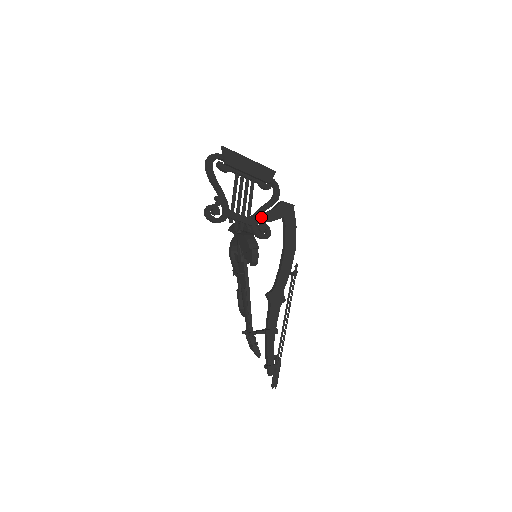
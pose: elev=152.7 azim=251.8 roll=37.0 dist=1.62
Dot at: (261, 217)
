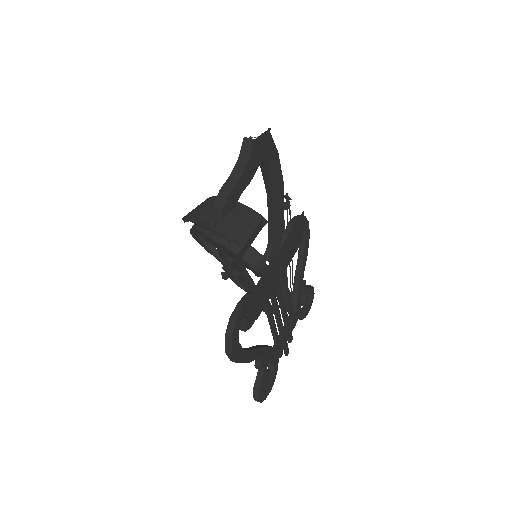
Dot at: (302, 292)
